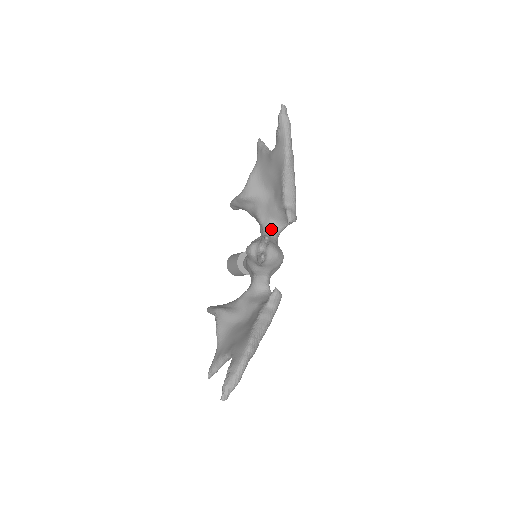
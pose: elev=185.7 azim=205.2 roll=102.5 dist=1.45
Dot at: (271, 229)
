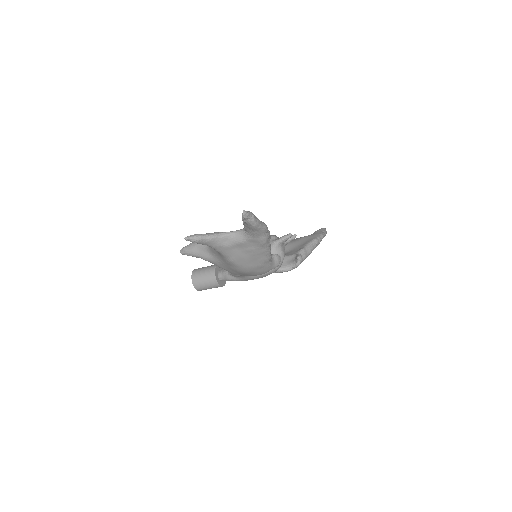
Dot at: occluded
